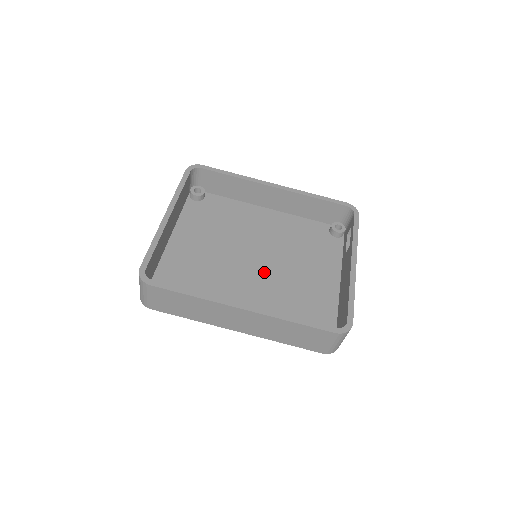
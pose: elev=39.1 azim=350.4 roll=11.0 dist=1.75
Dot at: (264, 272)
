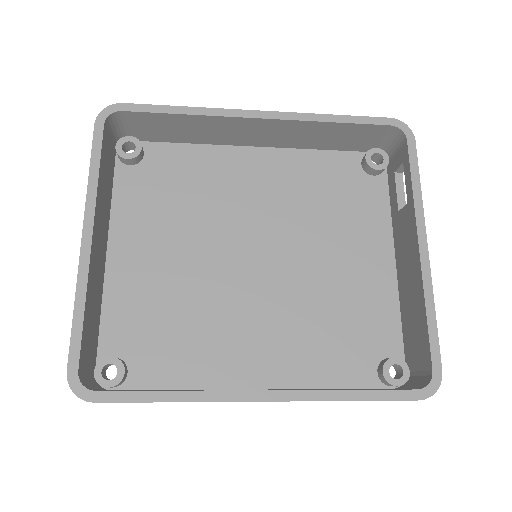
Dot at: (274, 279)
